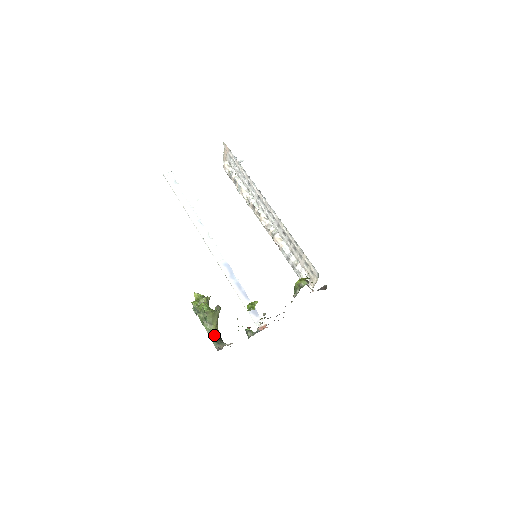
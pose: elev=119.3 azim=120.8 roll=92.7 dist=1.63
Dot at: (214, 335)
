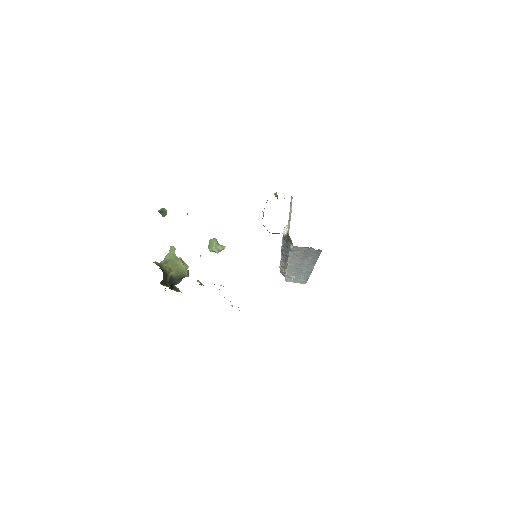
Dot at: (160, 265)
